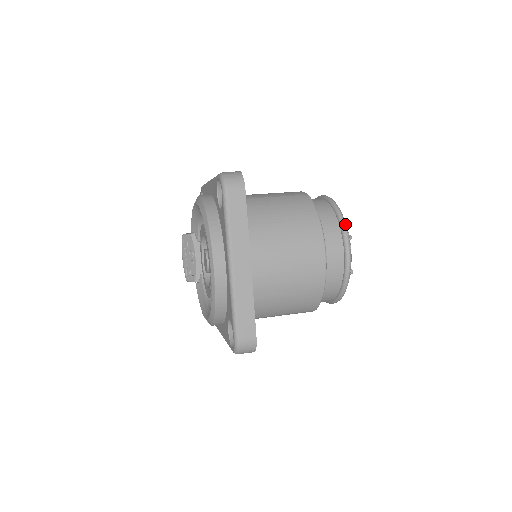
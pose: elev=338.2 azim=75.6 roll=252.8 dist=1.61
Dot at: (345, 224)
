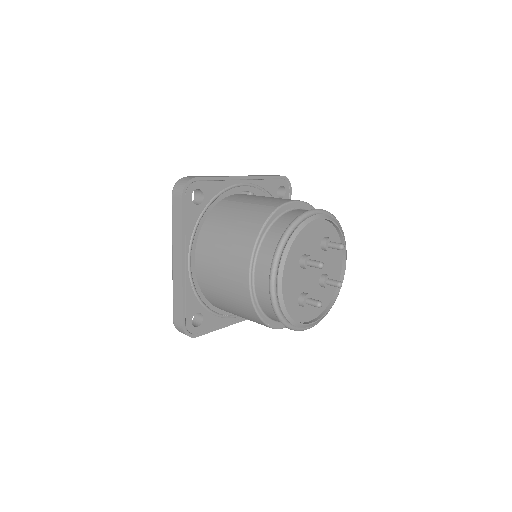
Dot at: (278, 249)
